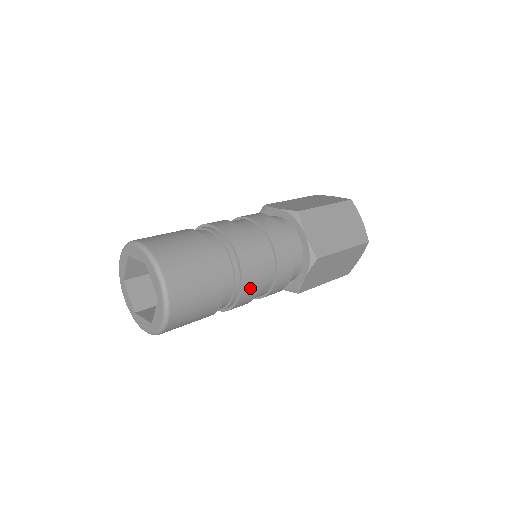
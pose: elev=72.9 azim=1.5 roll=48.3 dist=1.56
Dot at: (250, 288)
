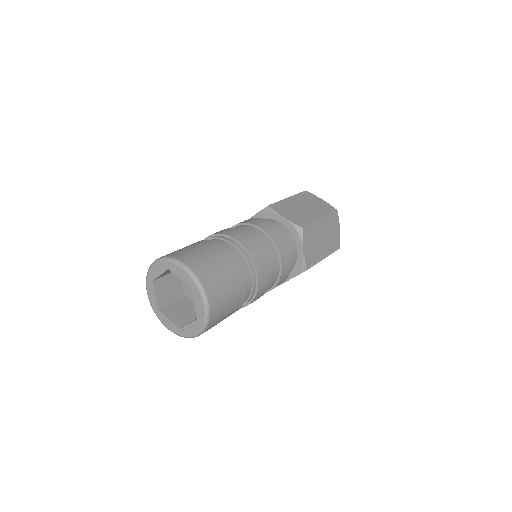
Dot at: (262, 264)
